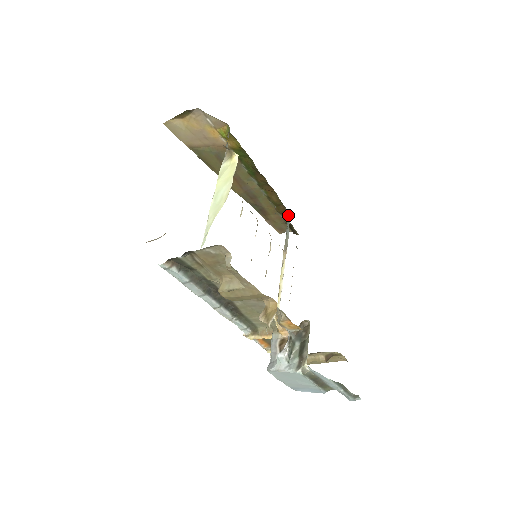
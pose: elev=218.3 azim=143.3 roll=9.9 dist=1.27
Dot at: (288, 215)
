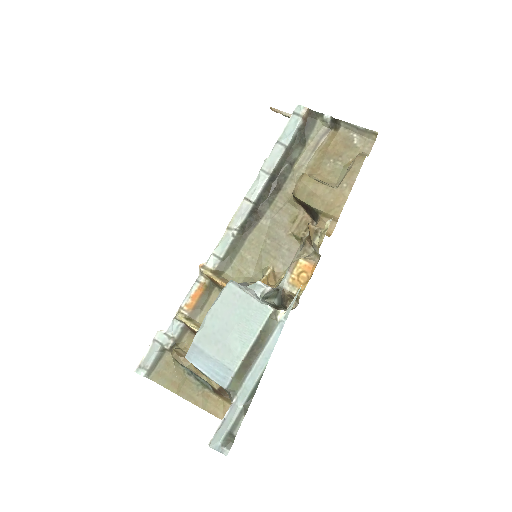
Dot at: occluded
